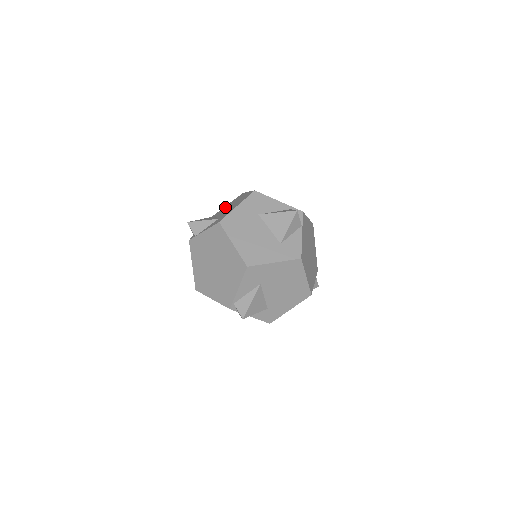
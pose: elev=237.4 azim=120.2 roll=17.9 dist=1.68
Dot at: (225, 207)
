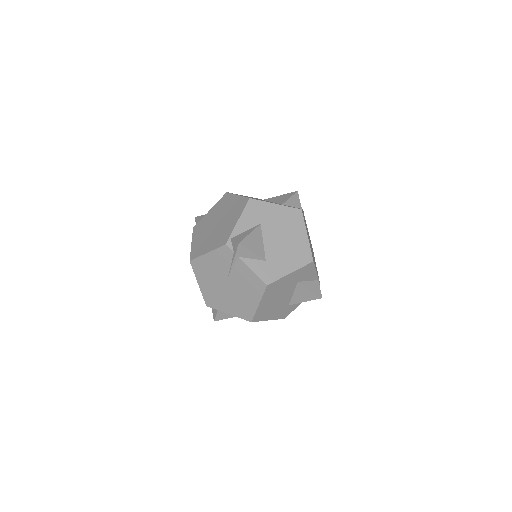
Dot at: occluded
